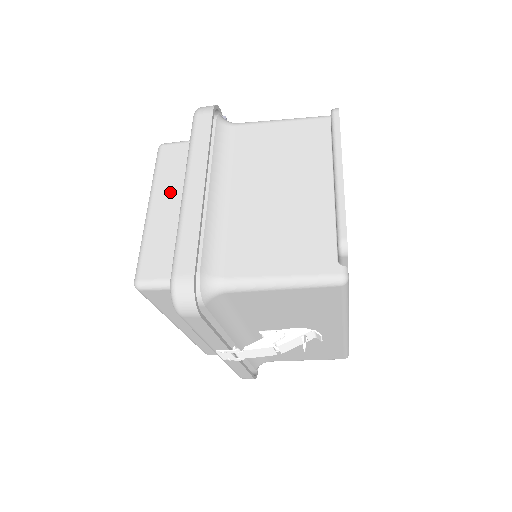
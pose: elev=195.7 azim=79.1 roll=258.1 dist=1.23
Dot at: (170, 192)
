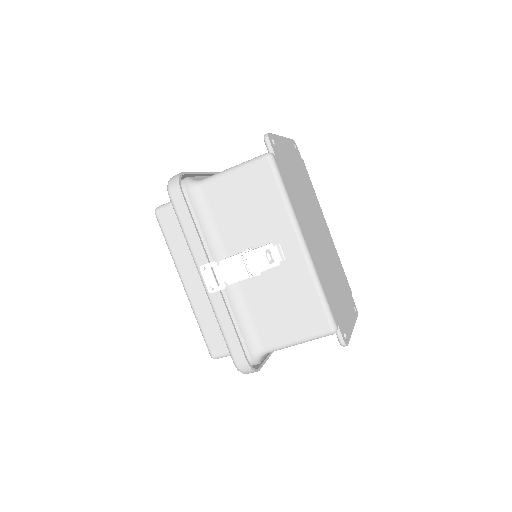
Dot at: occluded
